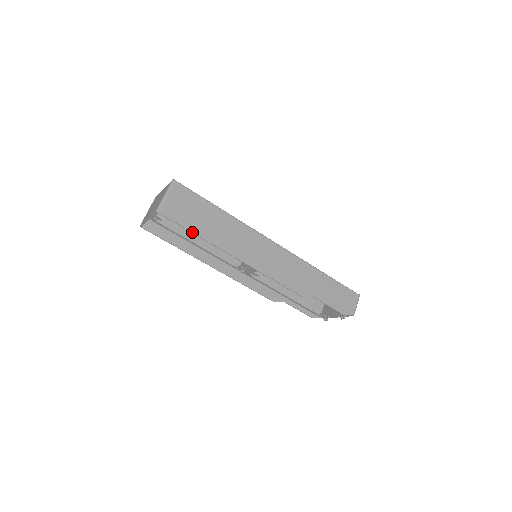
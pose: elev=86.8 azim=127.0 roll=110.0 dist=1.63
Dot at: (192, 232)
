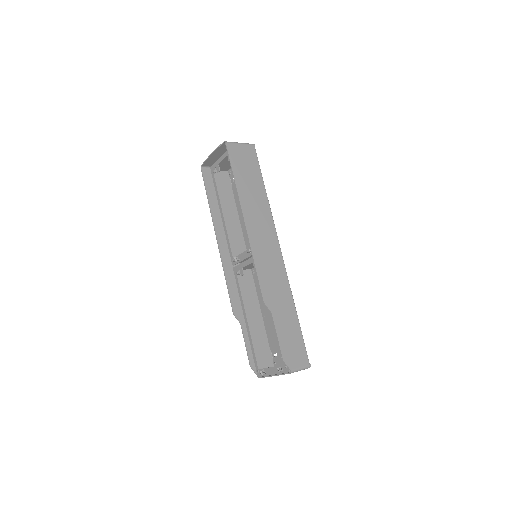
Dot at: (233, 174)
